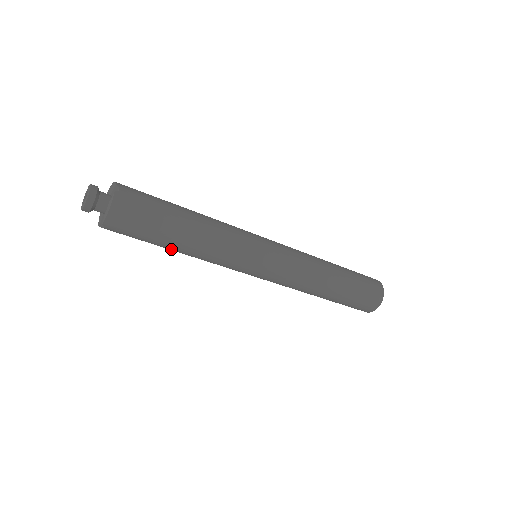
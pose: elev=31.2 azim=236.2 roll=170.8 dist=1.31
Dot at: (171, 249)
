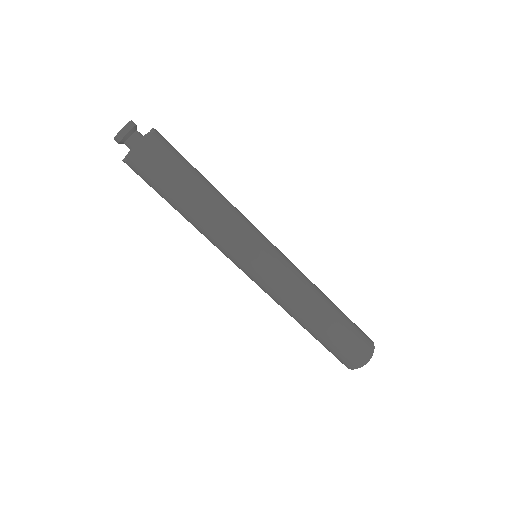
Dot at: (178, 209)
